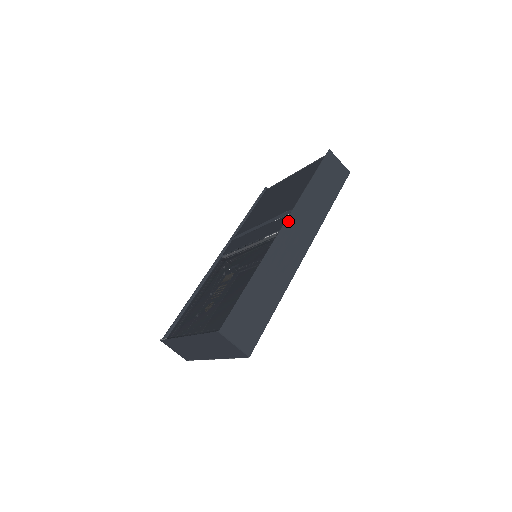
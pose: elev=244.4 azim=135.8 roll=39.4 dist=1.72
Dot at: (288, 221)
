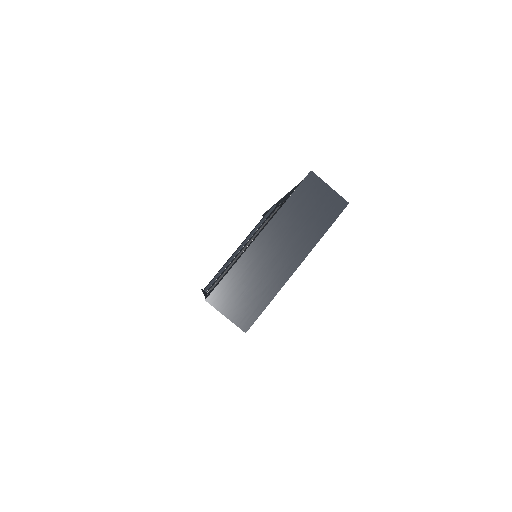
Dot at: (280, 202)
